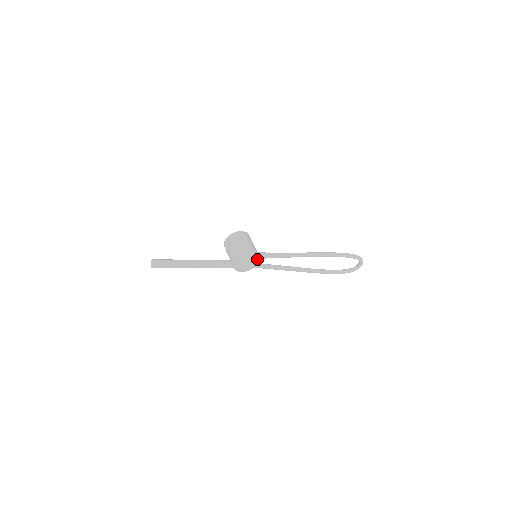
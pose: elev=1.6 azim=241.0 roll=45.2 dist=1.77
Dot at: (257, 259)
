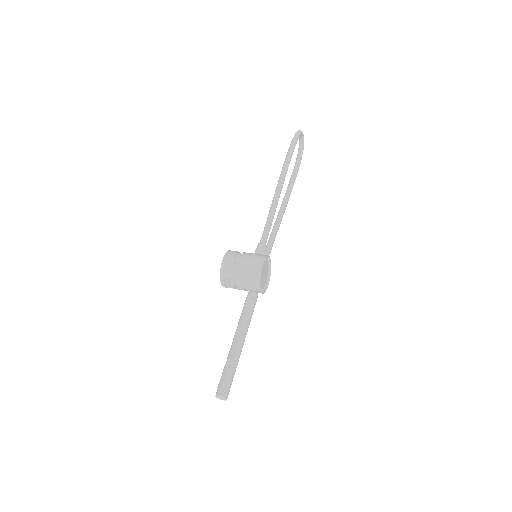
Dot at: occluded
